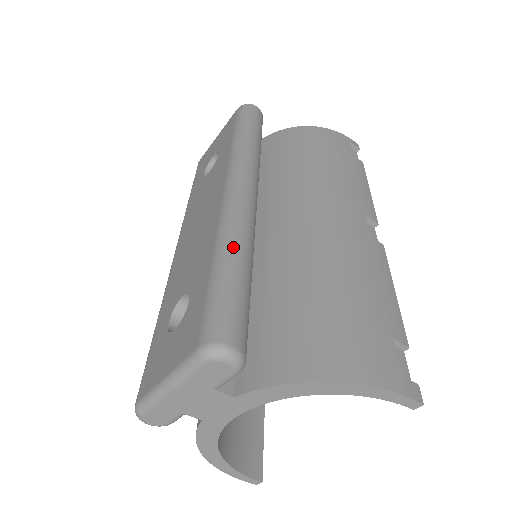
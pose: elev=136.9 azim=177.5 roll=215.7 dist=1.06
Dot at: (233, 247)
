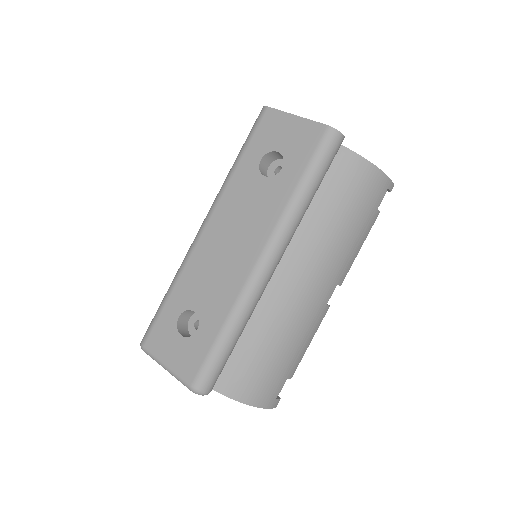
Dot at: (239, 325)
